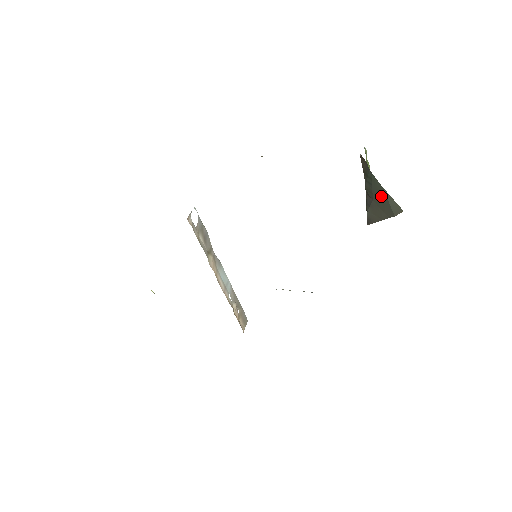
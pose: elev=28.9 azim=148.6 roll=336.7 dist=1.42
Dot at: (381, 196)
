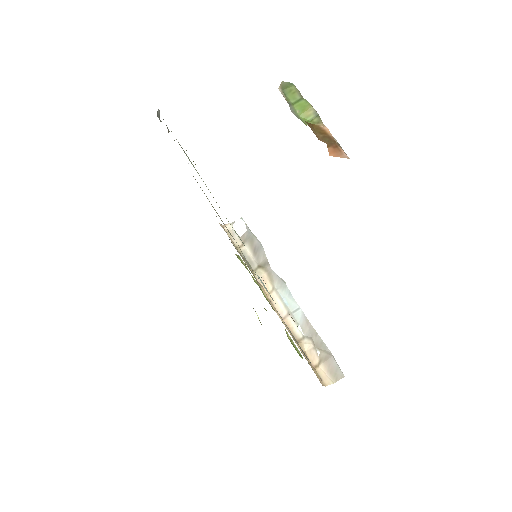
Dot at: occluded
